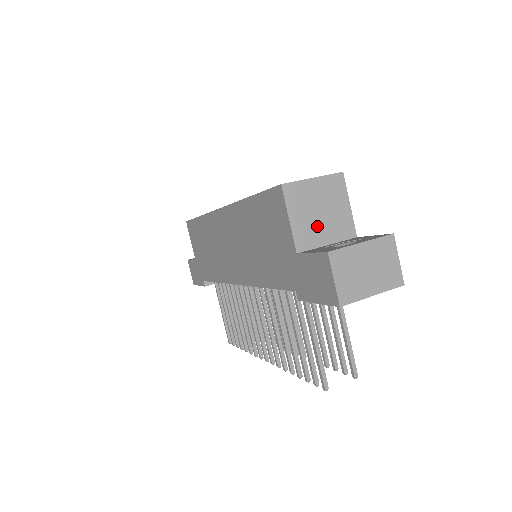
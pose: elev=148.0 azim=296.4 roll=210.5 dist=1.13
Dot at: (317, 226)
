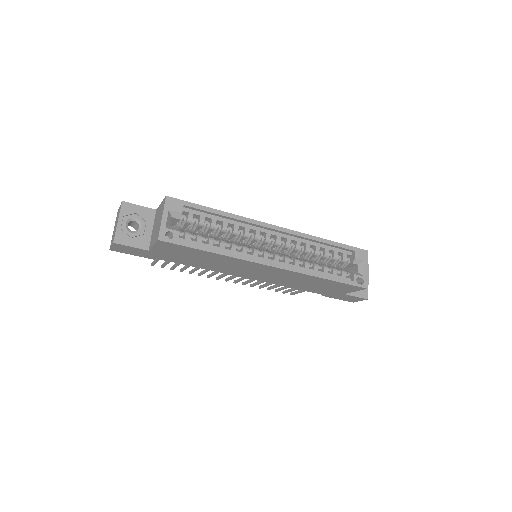
Dot at: occluded
